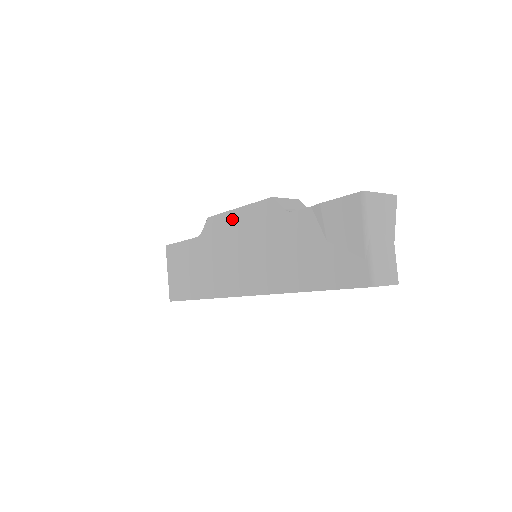
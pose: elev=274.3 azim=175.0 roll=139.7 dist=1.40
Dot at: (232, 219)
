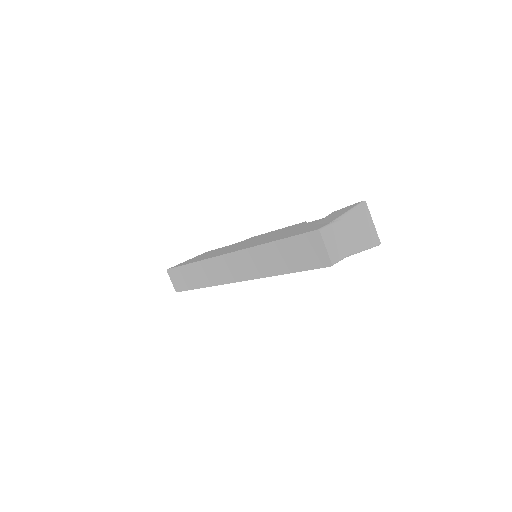
Dot at: (268, 233)
